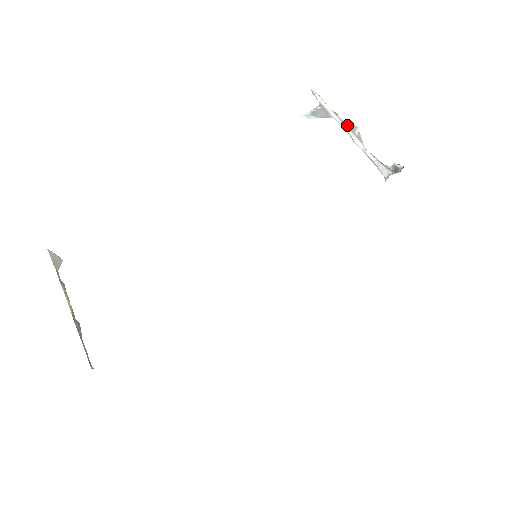
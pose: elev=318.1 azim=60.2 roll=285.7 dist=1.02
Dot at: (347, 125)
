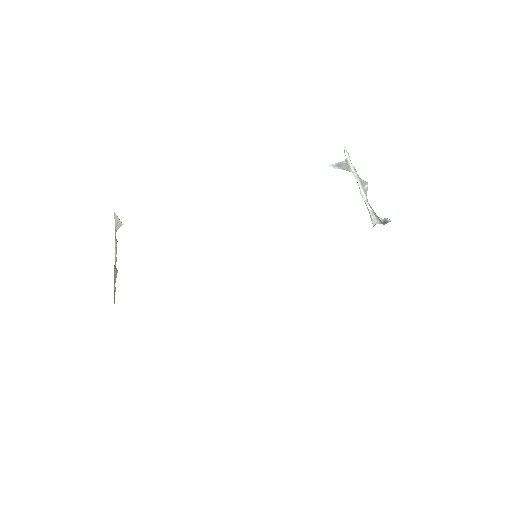
Dot at: (360, 180)
